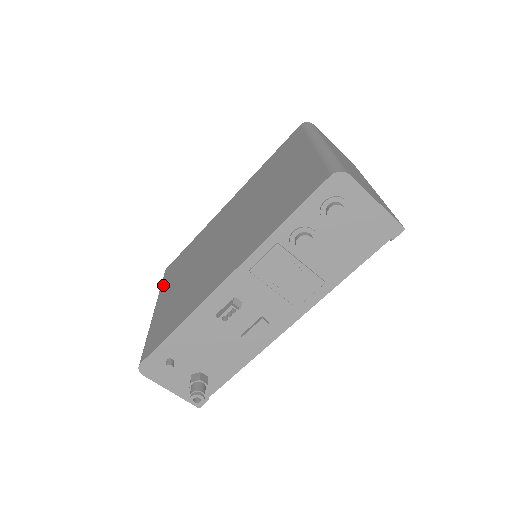
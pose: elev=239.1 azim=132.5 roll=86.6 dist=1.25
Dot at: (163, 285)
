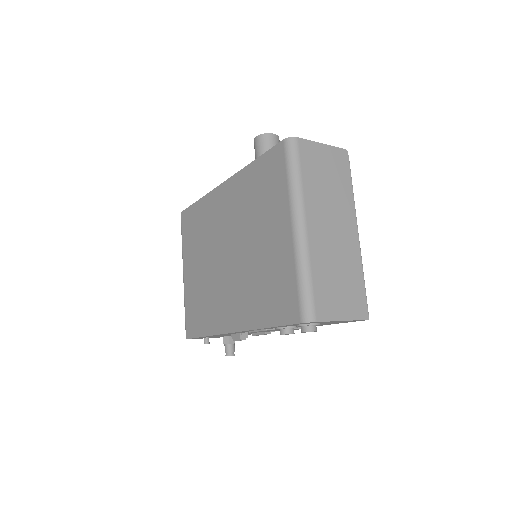
Dot at: (183, 243)
